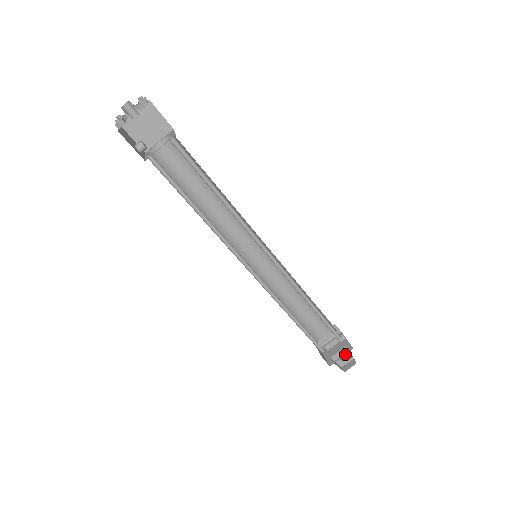
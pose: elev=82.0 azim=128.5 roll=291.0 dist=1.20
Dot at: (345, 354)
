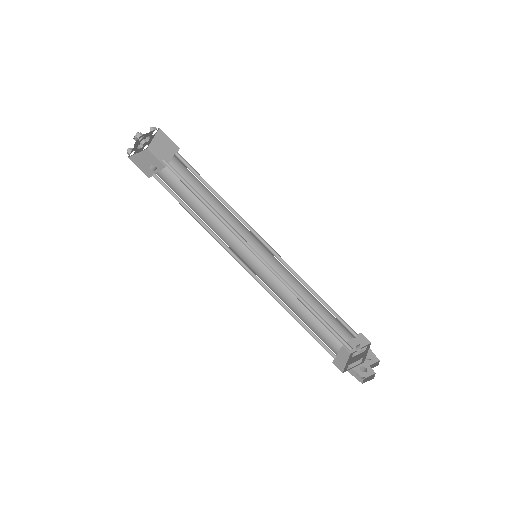
Dot at: (356, 365)
